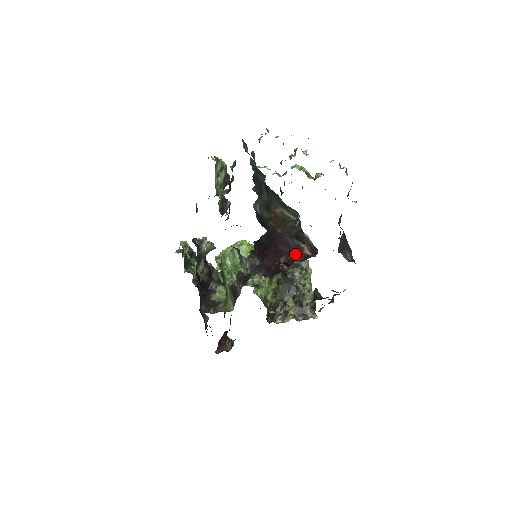
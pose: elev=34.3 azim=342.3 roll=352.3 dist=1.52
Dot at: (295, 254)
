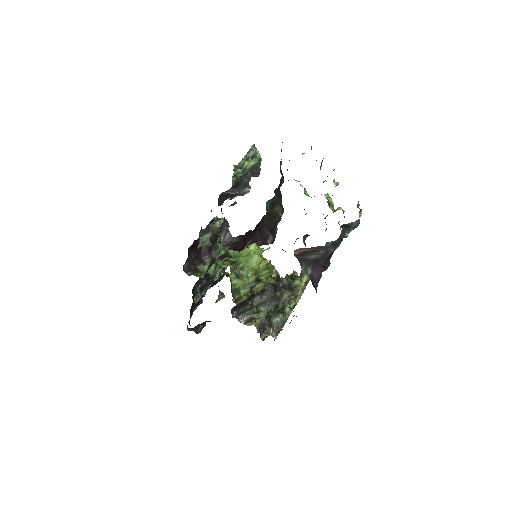
Dot at: occluded
